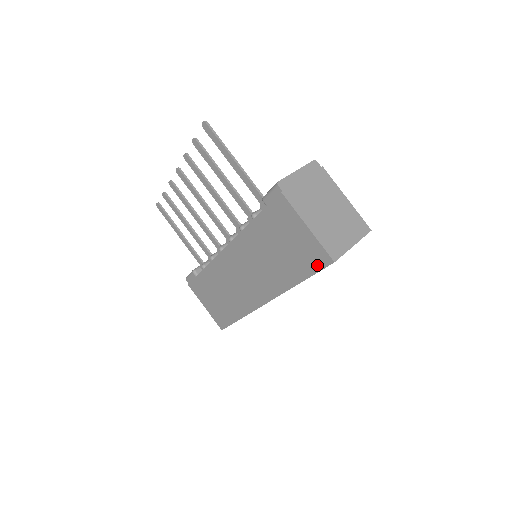
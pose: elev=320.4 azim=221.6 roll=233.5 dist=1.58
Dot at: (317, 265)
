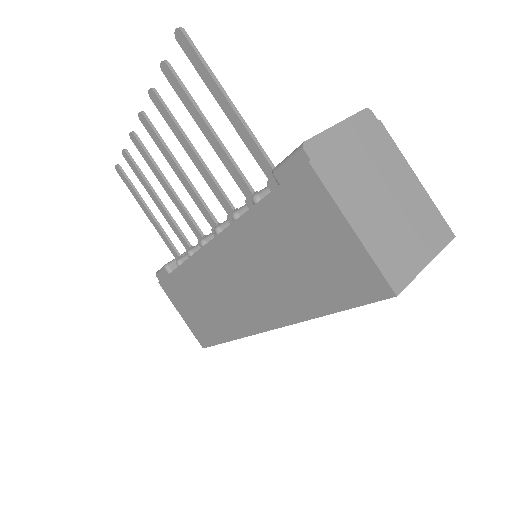
Dot at: (361, 294)
